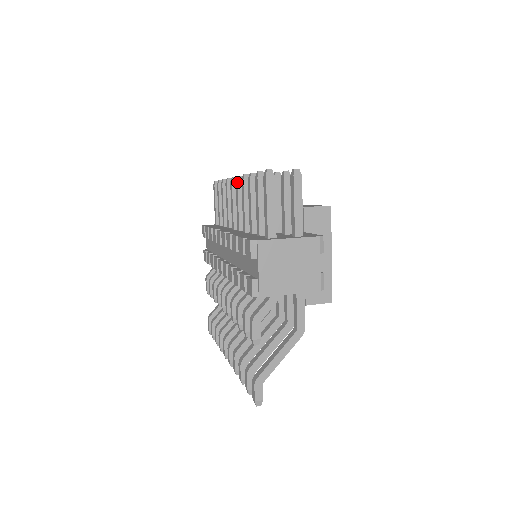
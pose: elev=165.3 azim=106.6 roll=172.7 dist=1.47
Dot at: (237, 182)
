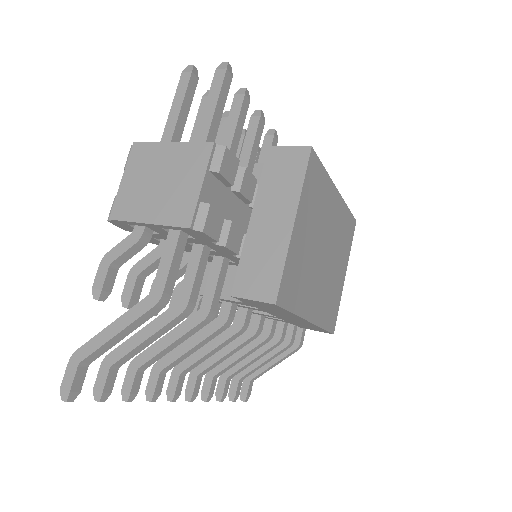
Dot at: occluded
